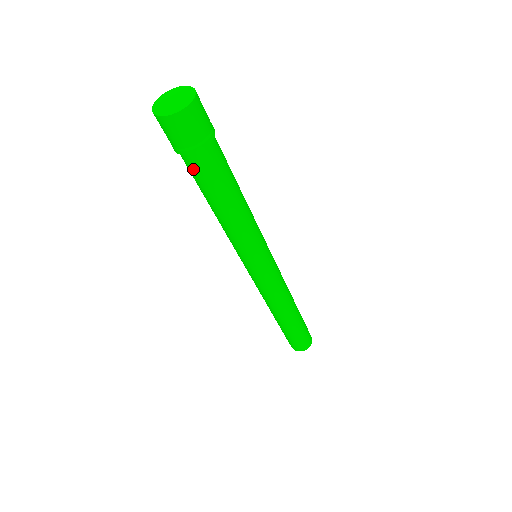
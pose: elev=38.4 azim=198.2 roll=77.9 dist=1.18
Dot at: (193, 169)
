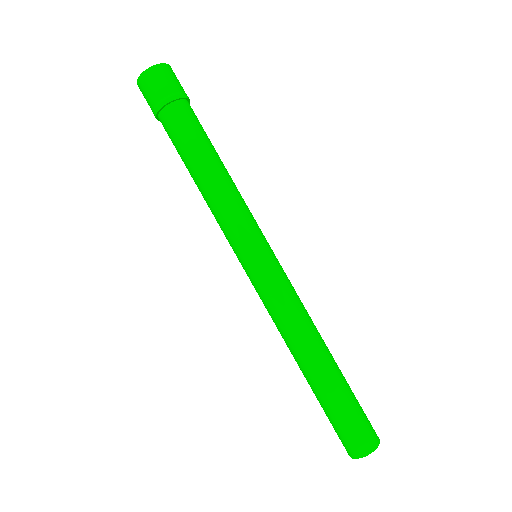
Dot at: (175, 122)
